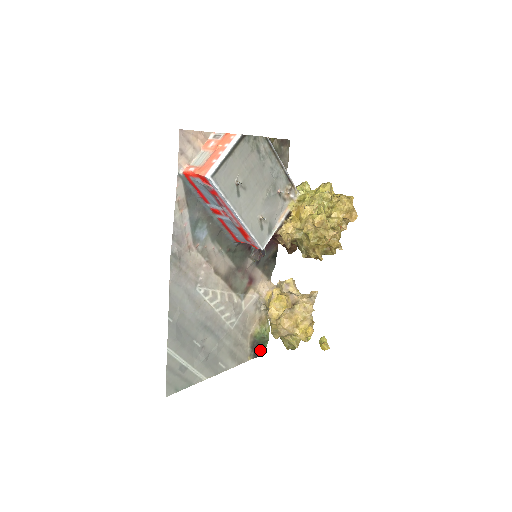
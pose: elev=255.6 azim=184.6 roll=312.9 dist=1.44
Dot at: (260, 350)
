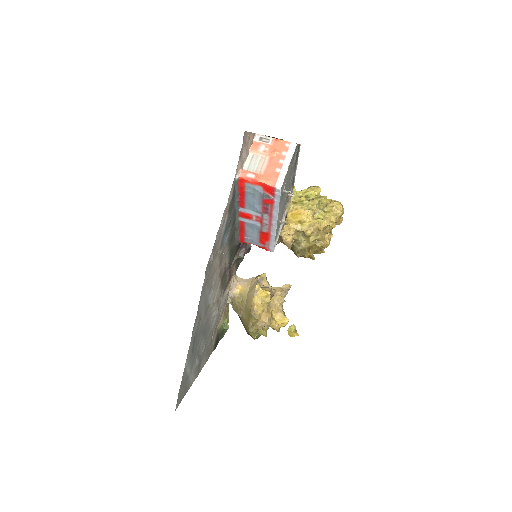
Dot at: (217, 341)
